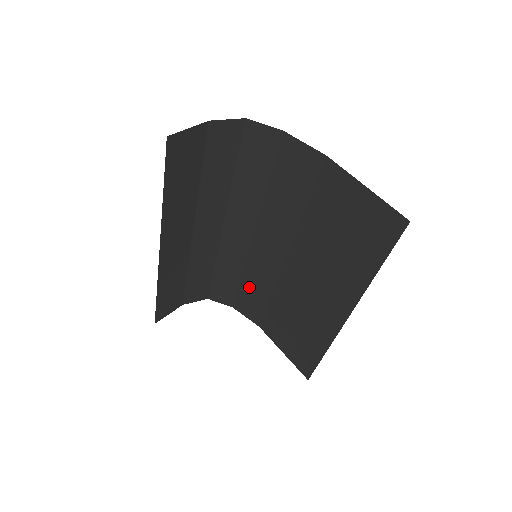
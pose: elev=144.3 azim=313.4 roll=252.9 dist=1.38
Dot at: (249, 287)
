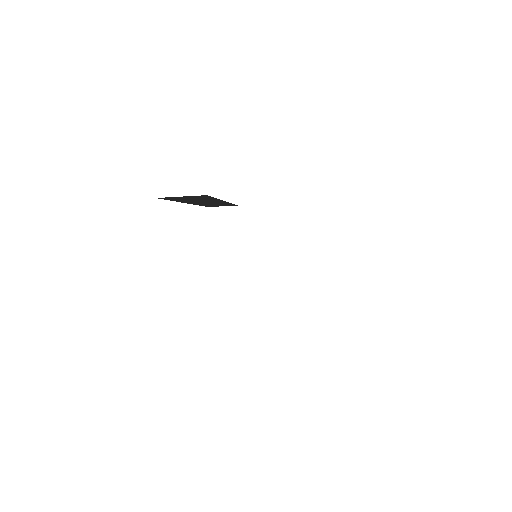
Dot at: occluded
